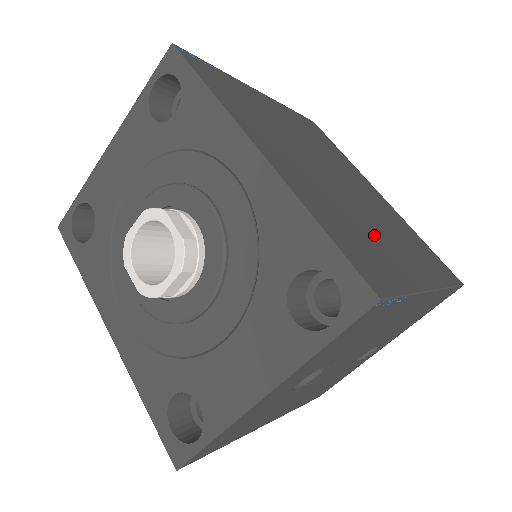
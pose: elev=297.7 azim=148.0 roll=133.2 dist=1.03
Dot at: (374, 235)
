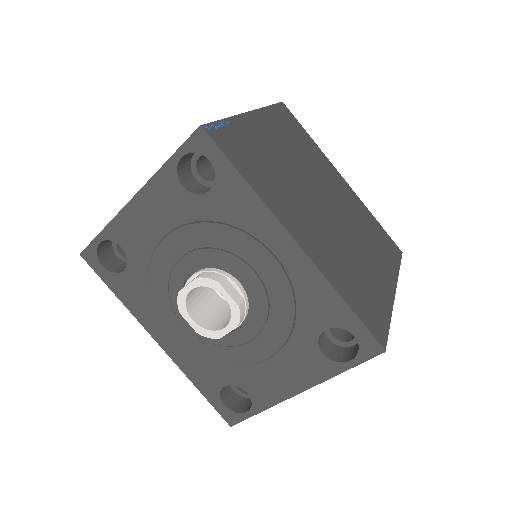
Dot at: (361, 264)
